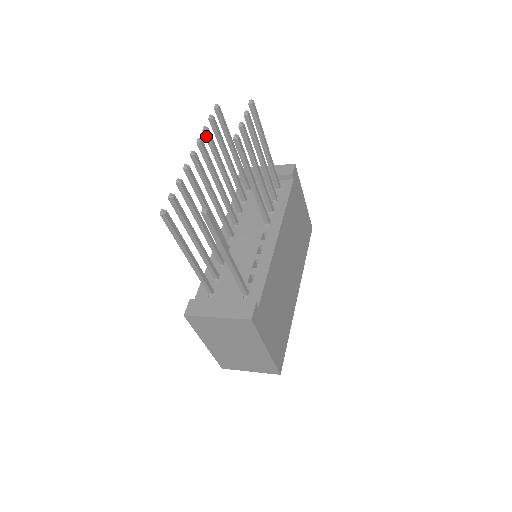
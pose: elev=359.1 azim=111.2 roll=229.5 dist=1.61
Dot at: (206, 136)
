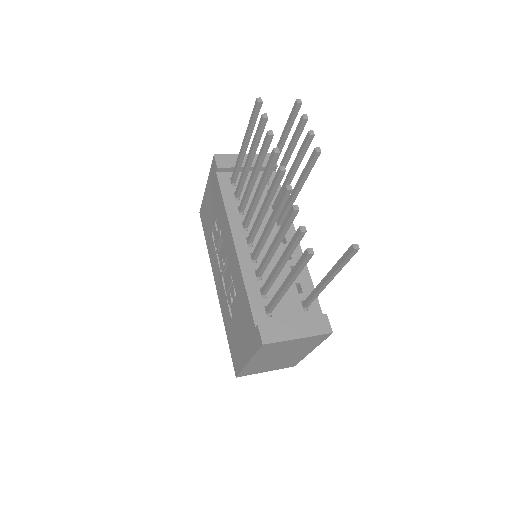
Dot at: (268, 140)
